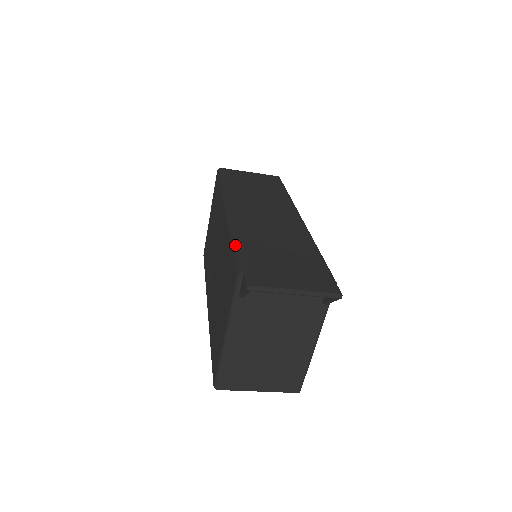
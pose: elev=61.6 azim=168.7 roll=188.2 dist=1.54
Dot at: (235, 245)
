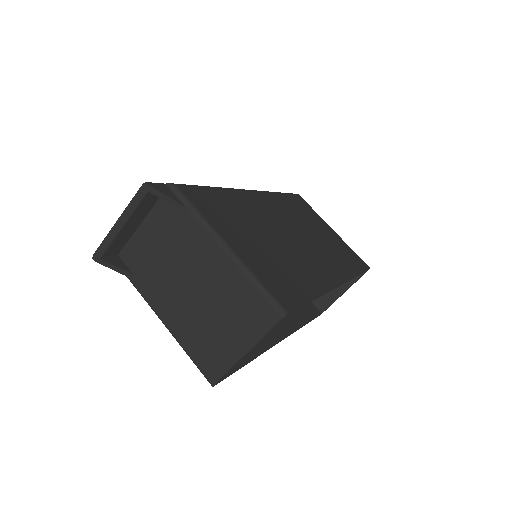
Dot at: occluded
